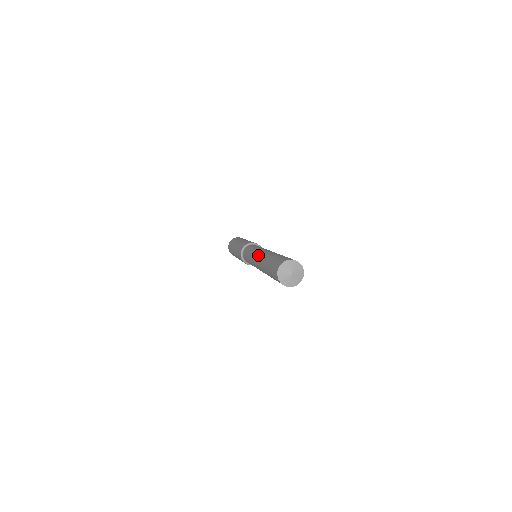
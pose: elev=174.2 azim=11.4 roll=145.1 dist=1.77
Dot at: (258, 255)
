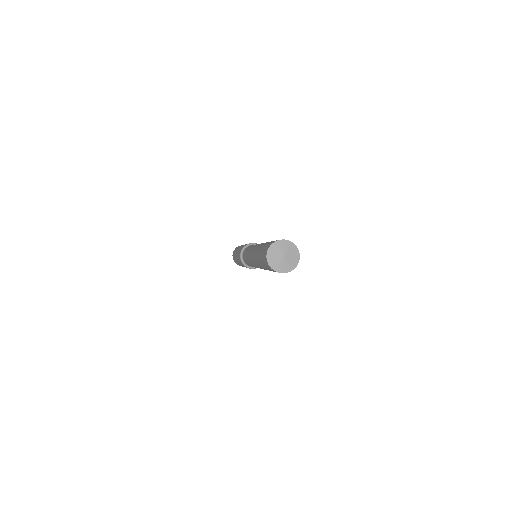
Dot at: (251, 259)
